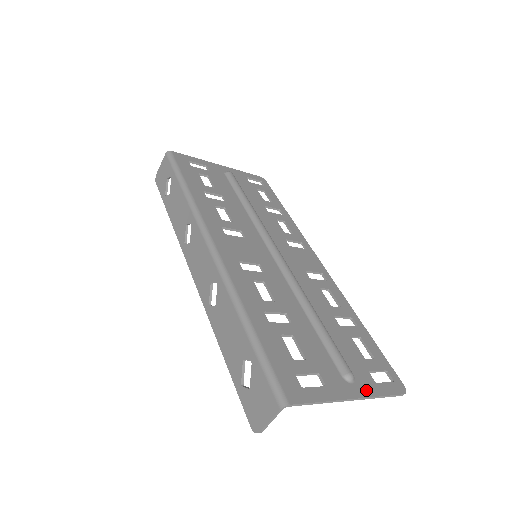
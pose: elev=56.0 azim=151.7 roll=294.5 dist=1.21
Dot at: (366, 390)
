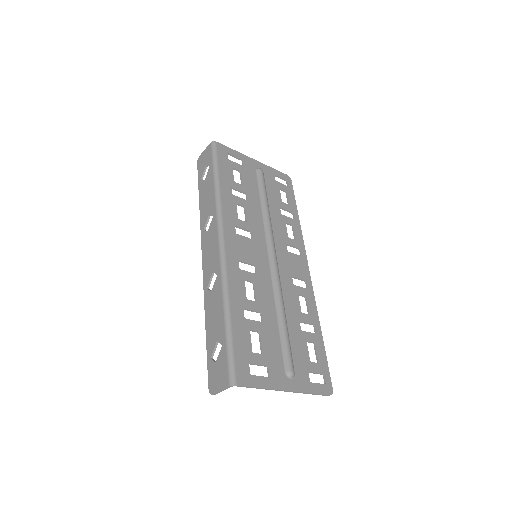
Dot at: (300, 386)
